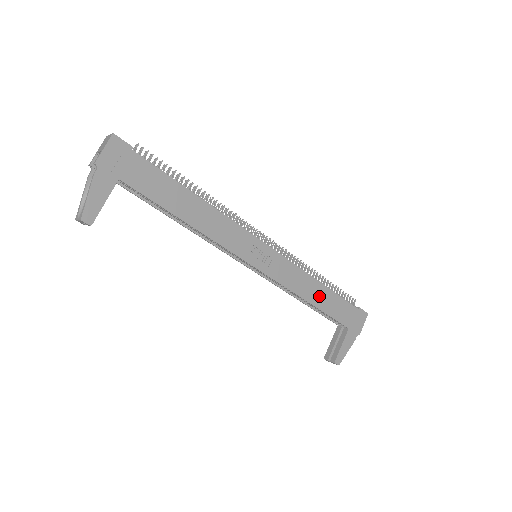
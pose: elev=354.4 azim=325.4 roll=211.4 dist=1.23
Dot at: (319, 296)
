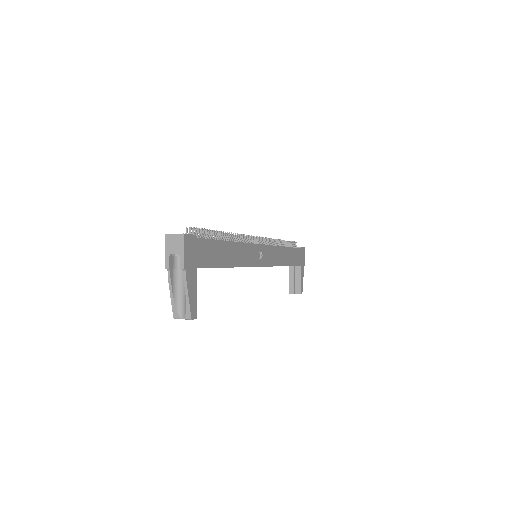
Dot at: (287, 257)
